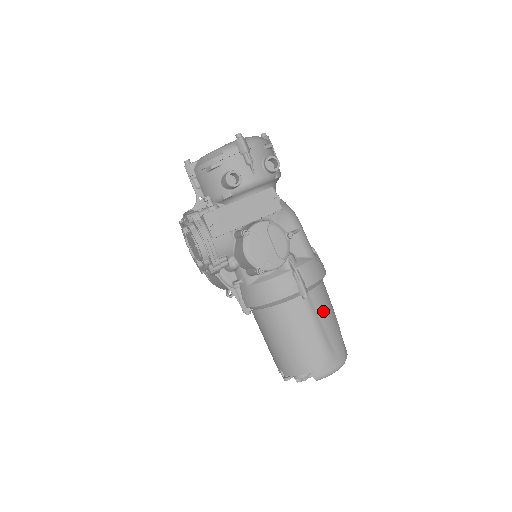
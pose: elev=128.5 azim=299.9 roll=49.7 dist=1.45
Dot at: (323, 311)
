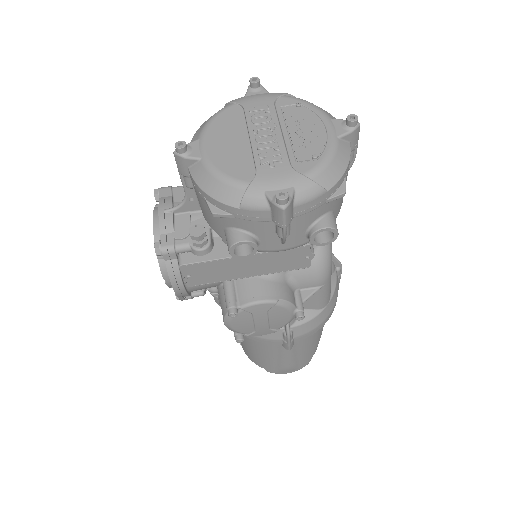
Dot at: (306, 344)
